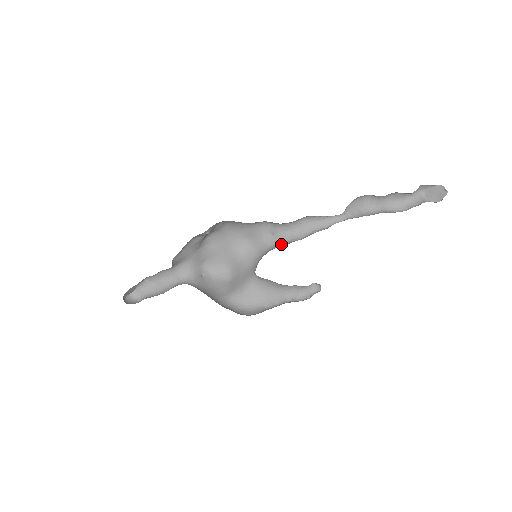
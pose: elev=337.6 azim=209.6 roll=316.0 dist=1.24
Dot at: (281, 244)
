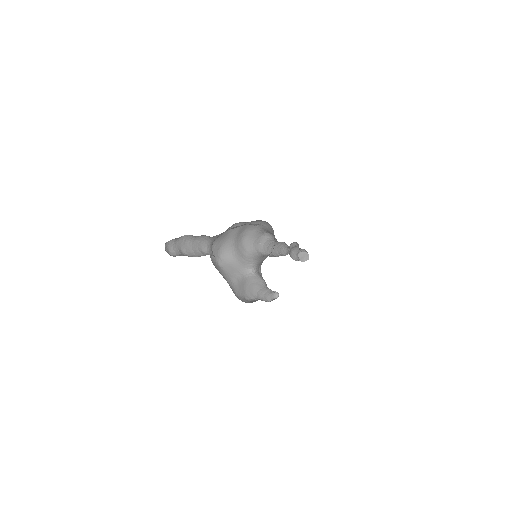
Dot at: (264, 254)
